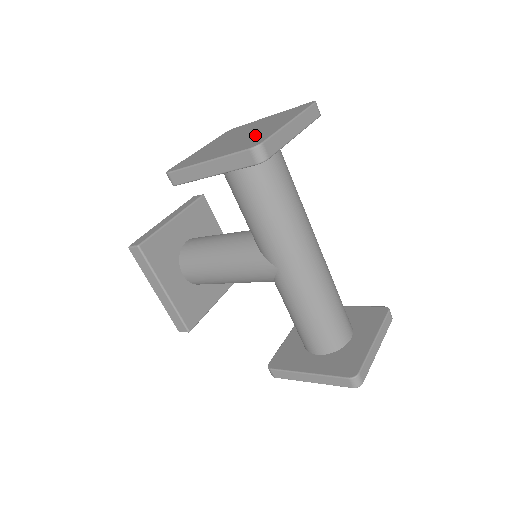
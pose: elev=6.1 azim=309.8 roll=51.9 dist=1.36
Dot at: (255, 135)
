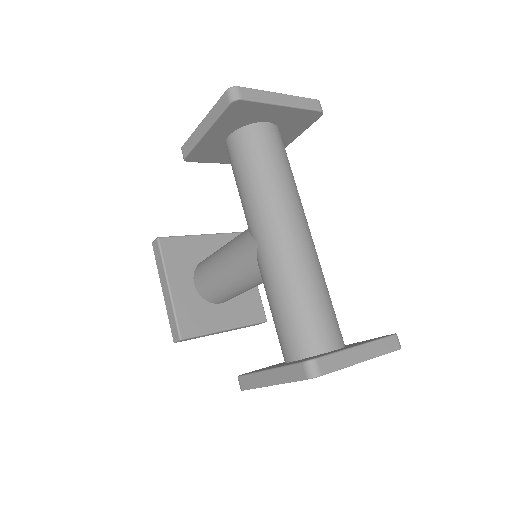
Dot at: occluded
